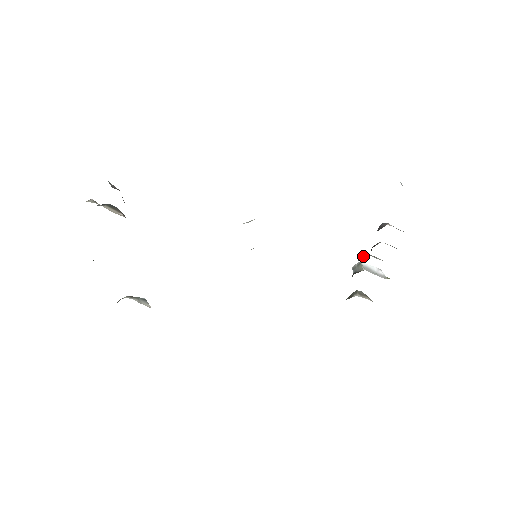
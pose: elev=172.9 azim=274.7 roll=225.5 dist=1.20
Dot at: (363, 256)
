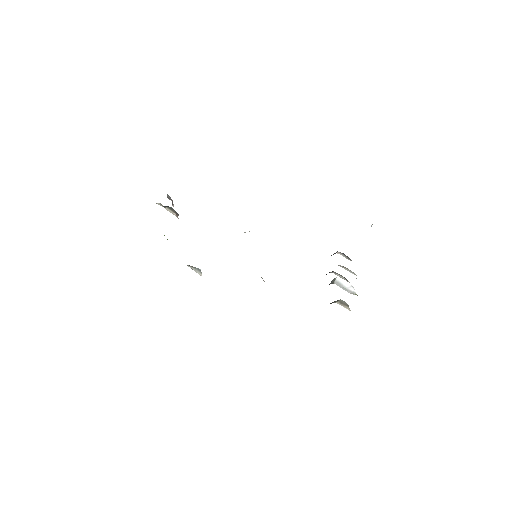
Dot at: (329, 272)
